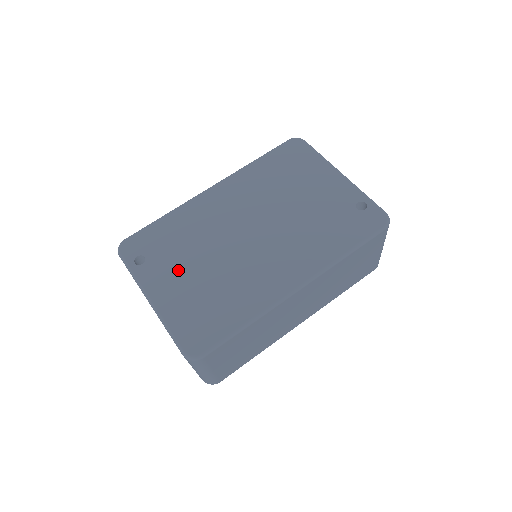
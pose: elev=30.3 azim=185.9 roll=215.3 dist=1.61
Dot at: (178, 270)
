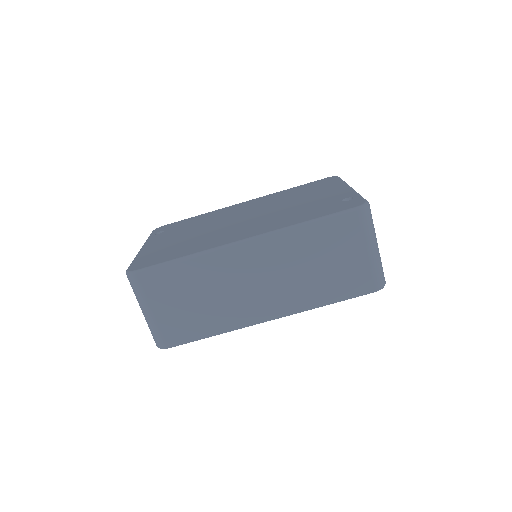
Dot at: (175, 235)
